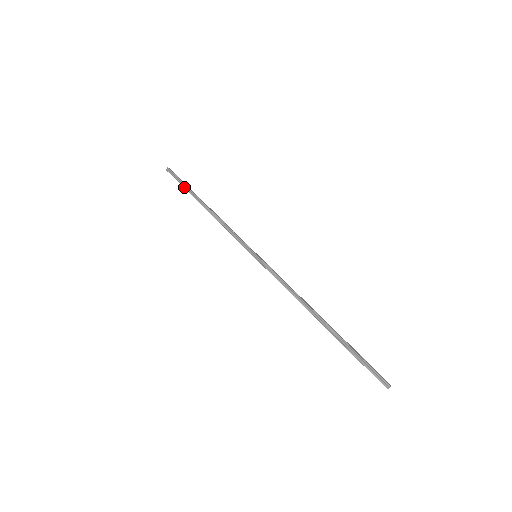
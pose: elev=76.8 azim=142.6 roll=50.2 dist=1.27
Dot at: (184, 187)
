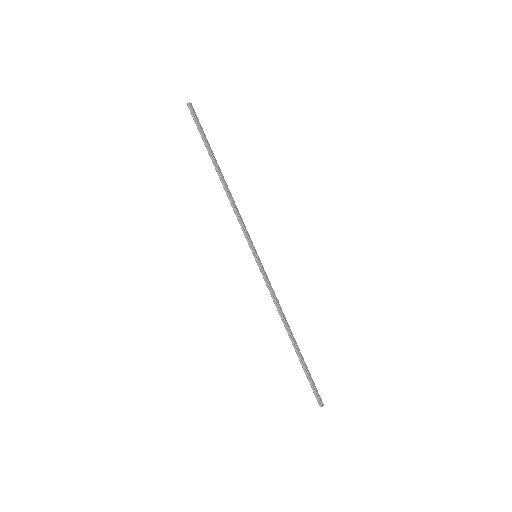
Dot at: (203, 141)
